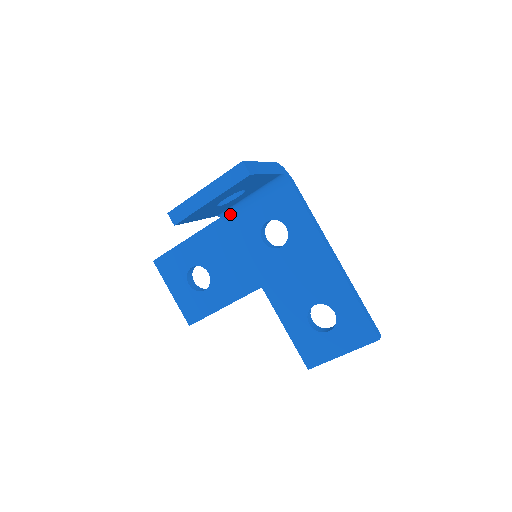
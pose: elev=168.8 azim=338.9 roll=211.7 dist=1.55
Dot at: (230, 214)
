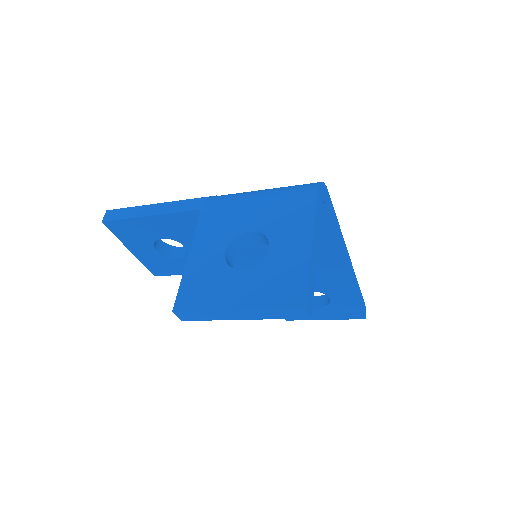
Dot at: occluded
